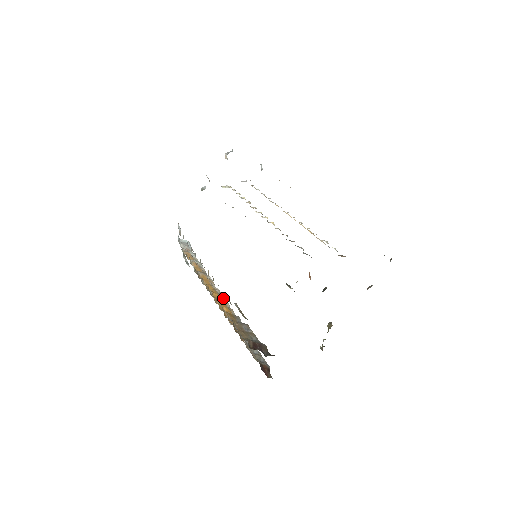
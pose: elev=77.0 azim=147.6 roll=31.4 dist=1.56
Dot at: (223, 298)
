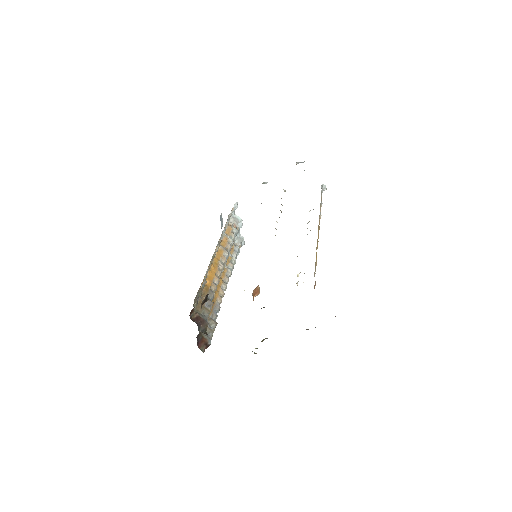
Dot at: (218, 274)
